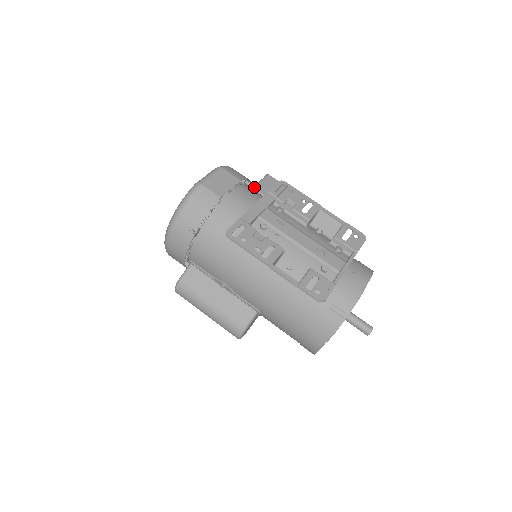
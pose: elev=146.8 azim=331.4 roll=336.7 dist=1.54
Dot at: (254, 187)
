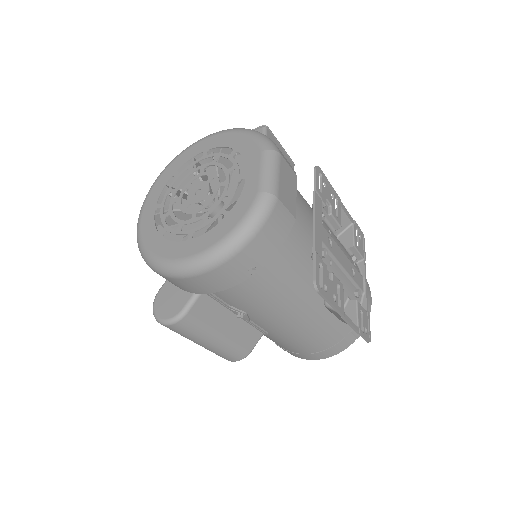
Dot at: occluded
